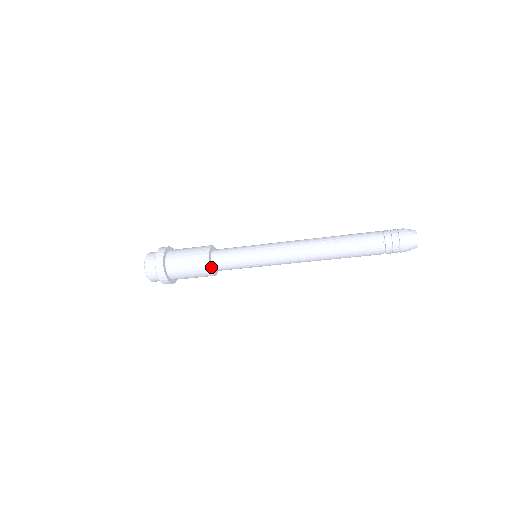
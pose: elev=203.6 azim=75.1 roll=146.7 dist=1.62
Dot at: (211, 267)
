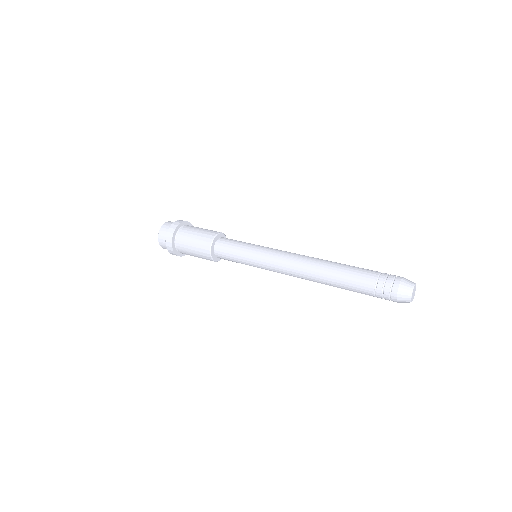
Dot at: occluded
